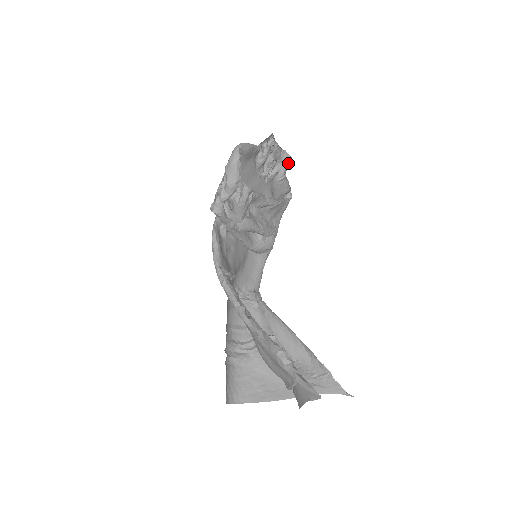
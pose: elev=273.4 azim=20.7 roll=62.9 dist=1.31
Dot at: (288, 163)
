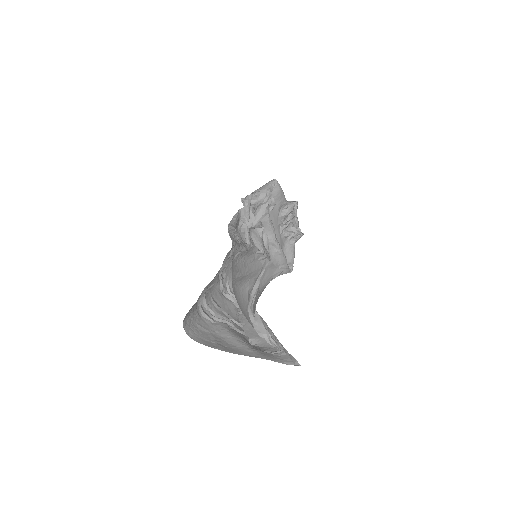
Dot at: occluded
